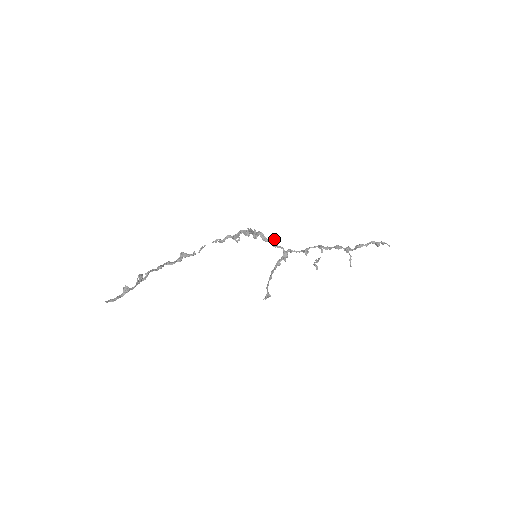
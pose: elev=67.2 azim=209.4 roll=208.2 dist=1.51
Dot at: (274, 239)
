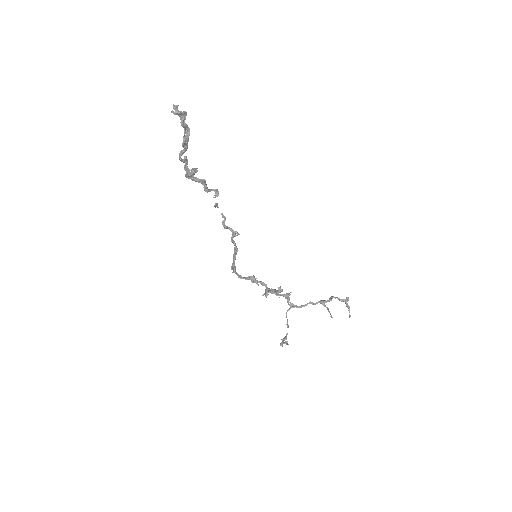
Dot at: (254, 276)
